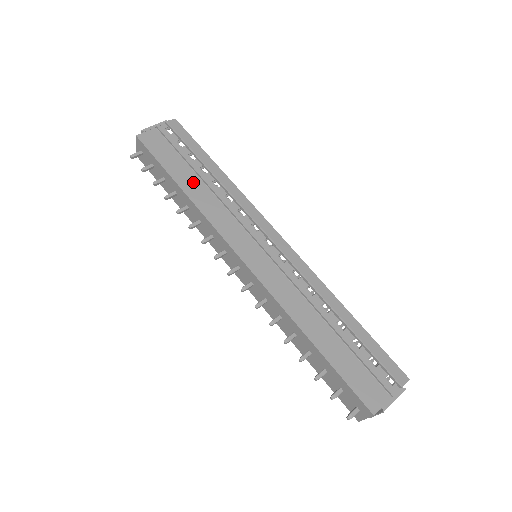
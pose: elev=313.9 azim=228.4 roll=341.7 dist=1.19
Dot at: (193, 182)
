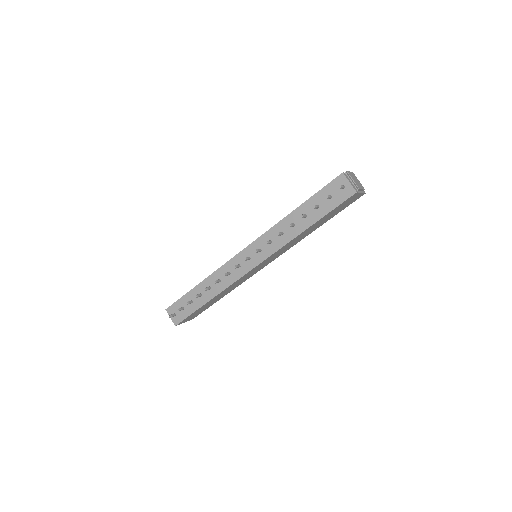
Dot at: occluded
